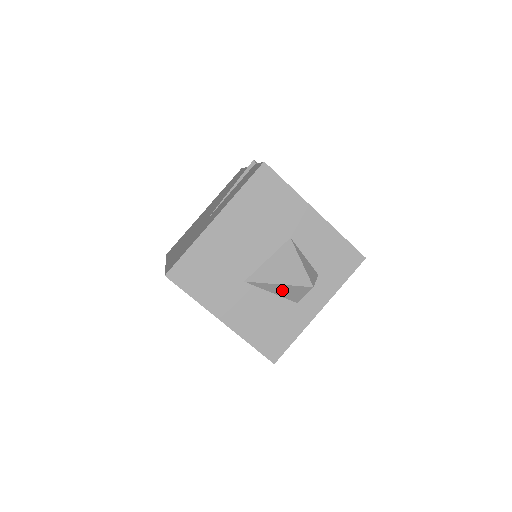
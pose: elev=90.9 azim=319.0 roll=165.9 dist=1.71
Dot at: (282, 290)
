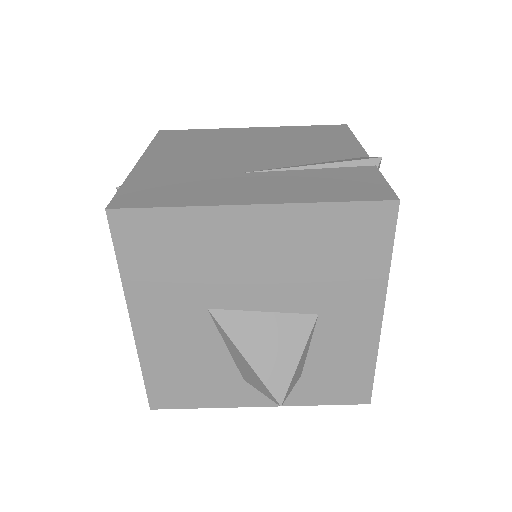
Dot at: (242, 362)
